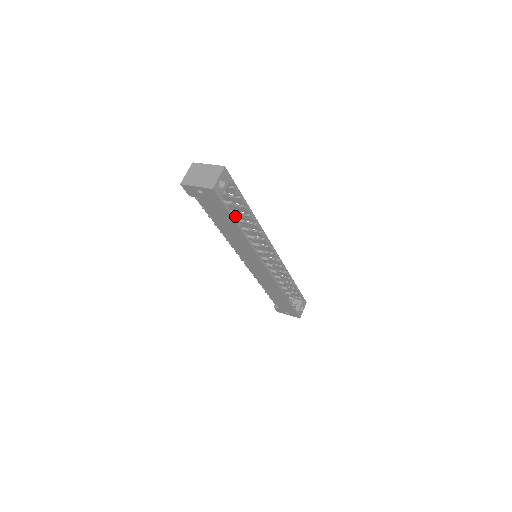
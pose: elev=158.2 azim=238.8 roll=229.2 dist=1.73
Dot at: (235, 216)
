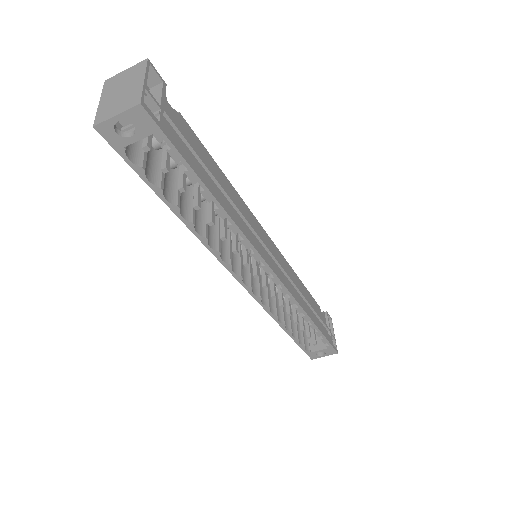
Dot at: occluded
